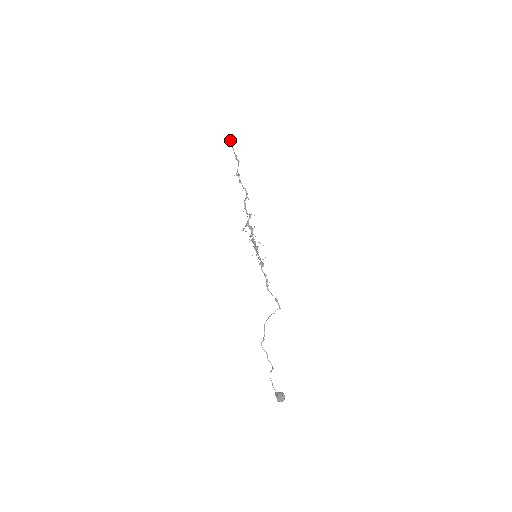
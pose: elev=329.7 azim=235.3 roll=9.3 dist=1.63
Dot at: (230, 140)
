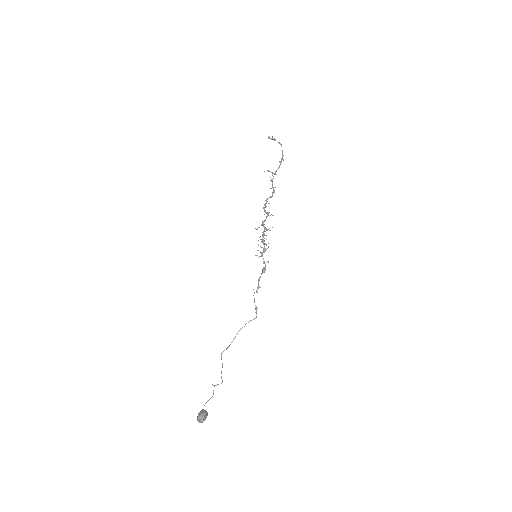
Dot at: (269, 136)
